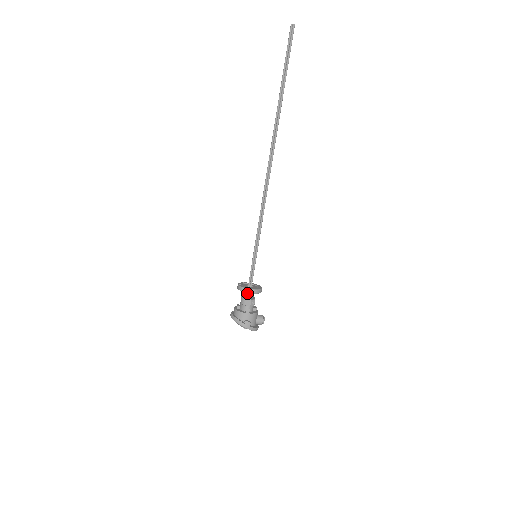
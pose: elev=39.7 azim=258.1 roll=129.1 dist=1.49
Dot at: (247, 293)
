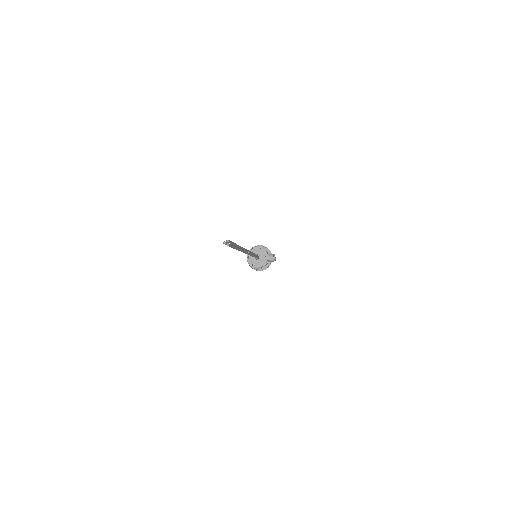
Dot at: occluded
